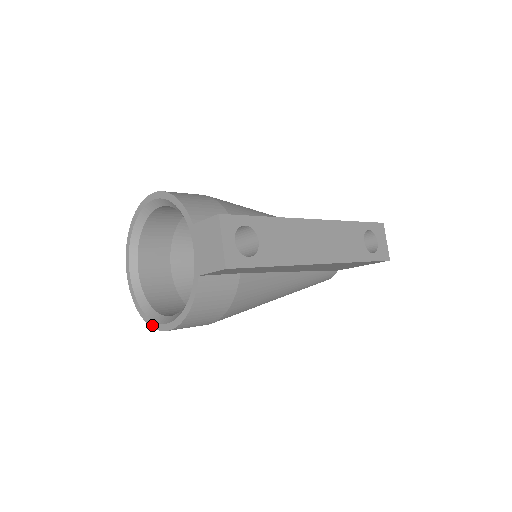
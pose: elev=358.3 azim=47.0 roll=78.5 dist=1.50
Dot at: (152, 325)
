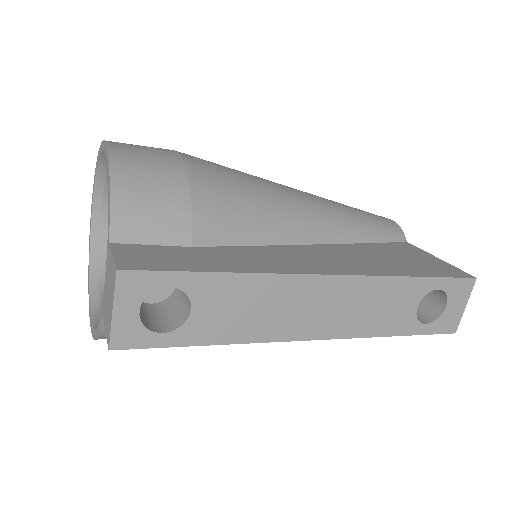
Dot at: (89, 302)
